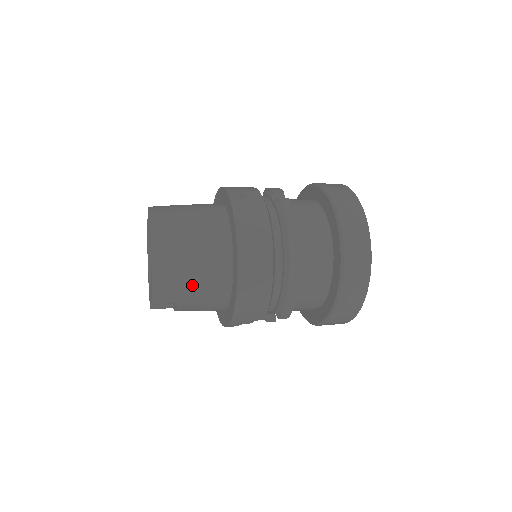
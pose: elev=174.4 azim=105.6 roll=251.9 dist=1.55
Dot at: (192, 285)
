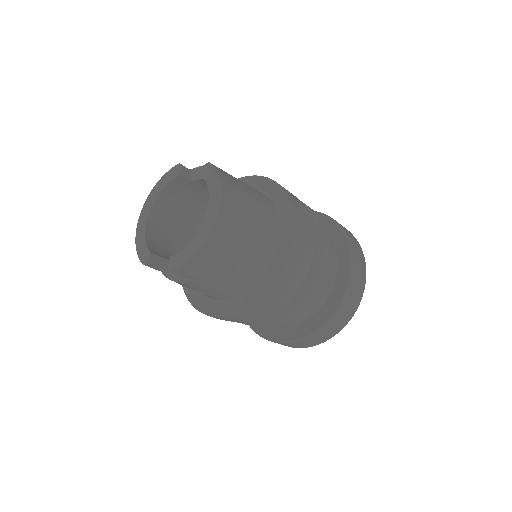
Dot at: (224, 272)
